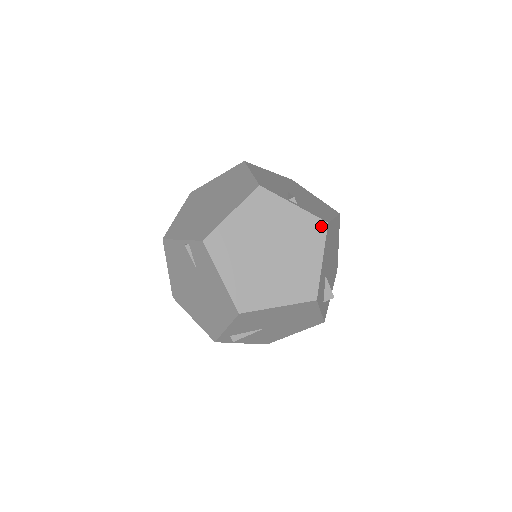
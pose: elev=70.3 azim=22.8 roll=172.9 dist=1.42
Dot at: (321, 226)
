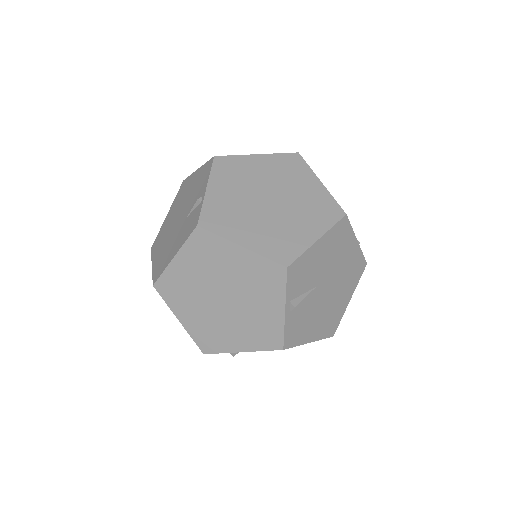
Dot at: (276, 343)
